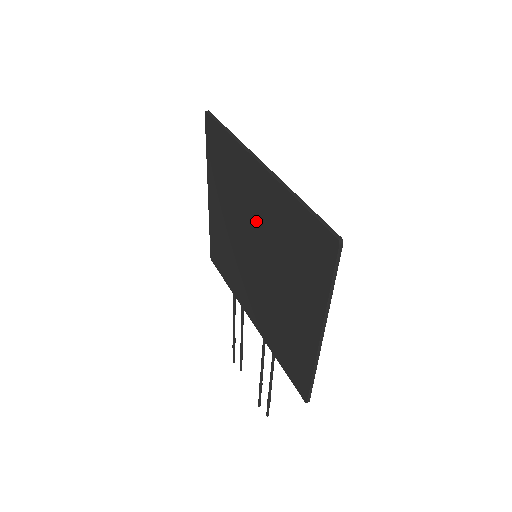
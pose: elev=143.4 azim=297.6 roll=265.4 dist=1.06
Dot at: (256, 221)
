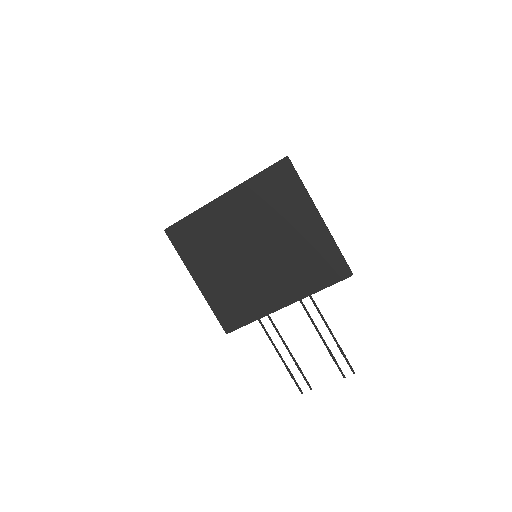
Dot at: (242, 229)
